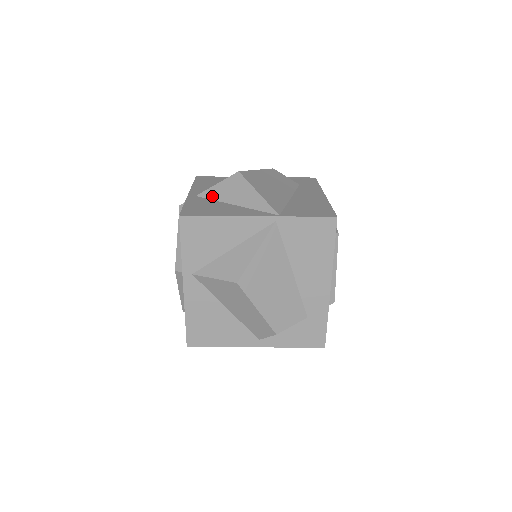
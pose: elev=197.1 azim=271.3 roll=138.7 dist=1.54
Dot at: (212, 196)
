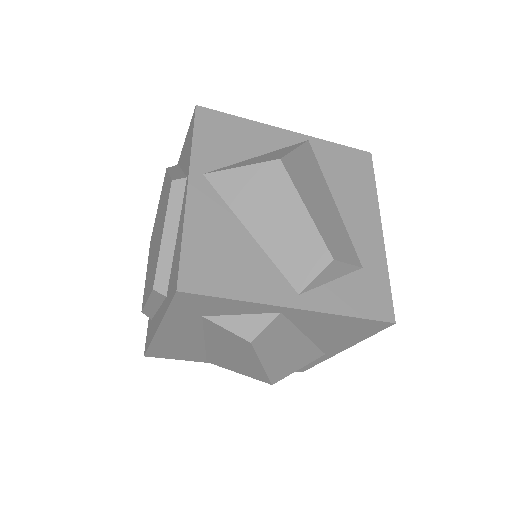
Dot at: occluded
